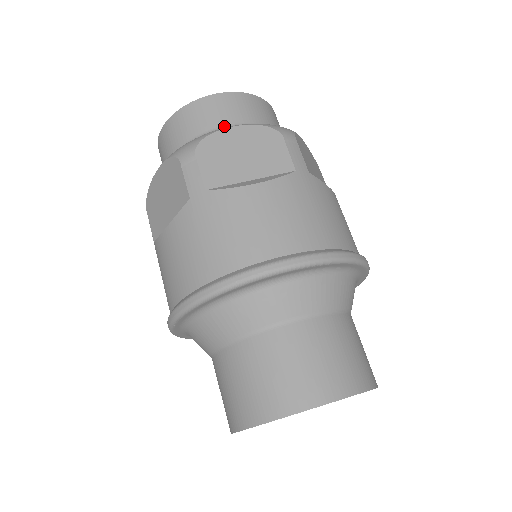
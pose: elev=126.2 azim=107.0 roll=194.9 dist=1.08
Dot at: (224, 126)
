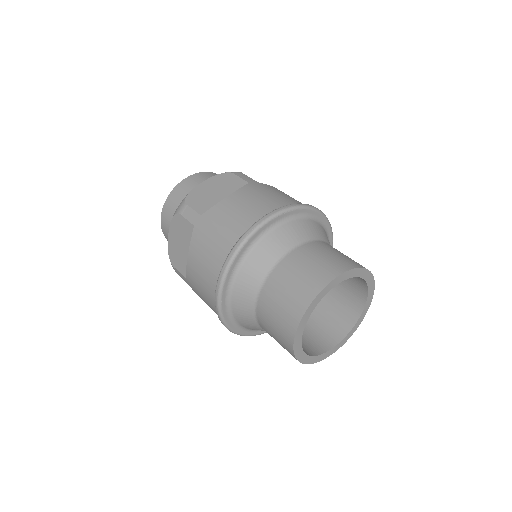
Dot at: occluded
